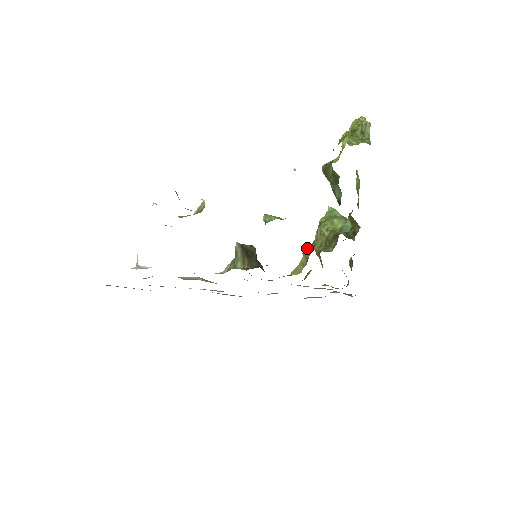
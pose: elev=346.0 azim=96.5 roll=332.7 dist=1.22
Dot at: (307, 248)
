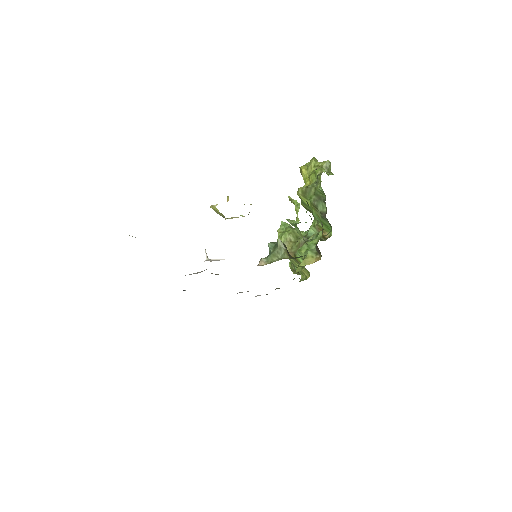
Dot at: (303, 247)
